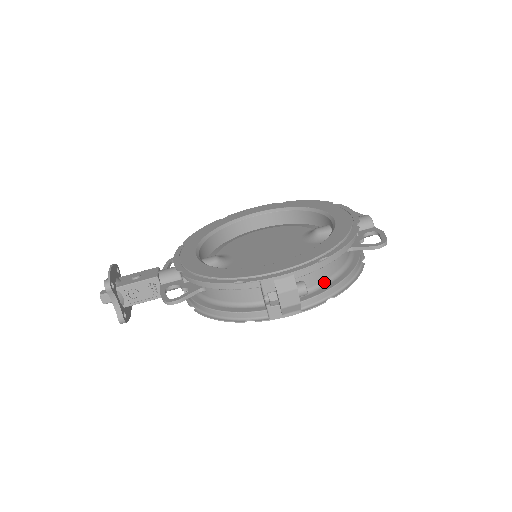
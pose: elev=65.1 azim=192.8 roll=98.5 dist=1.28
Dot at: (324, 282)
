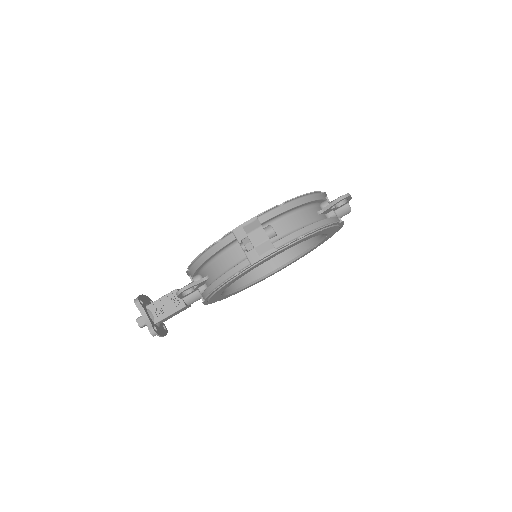
Dot at: (296, 230)
